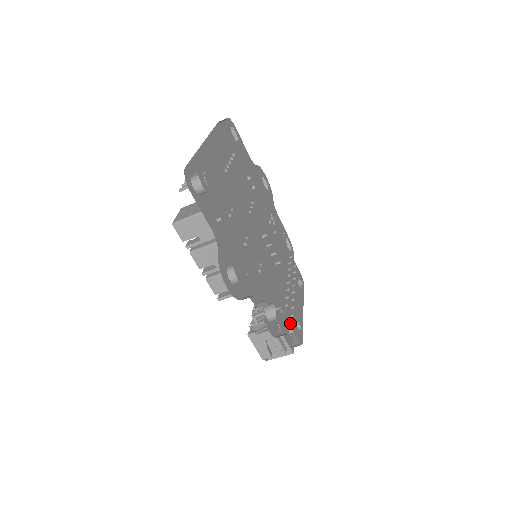
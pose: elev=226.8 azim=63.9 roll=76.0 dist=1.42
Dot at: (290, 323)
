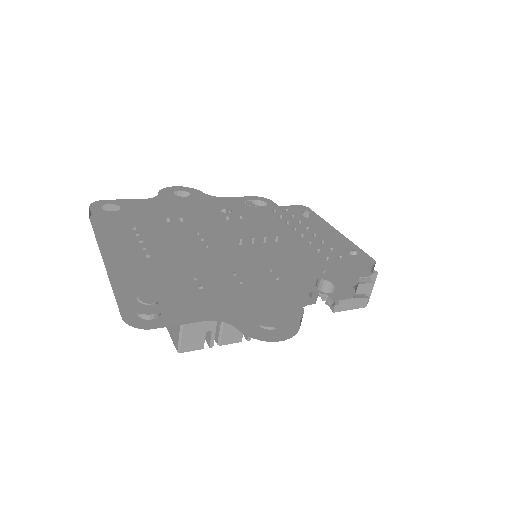
Dot at: (347, 265)
